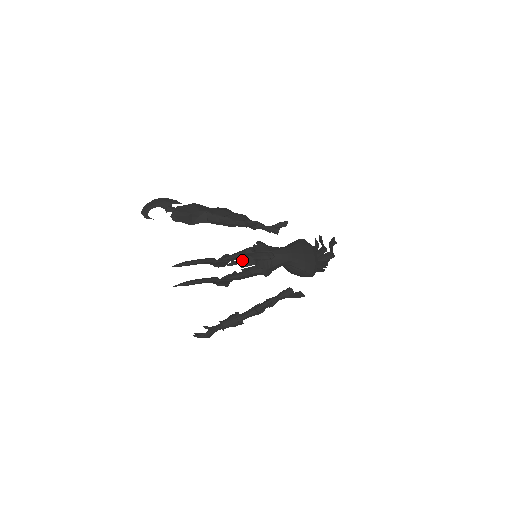
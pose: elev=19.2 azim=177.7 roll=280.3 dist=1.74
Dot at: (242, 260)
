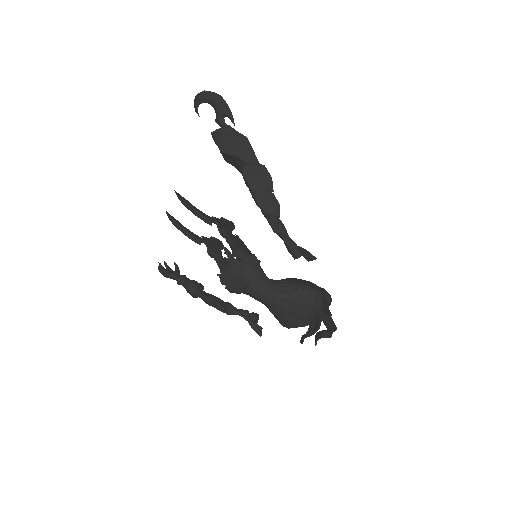
Dot at: (242, 245)
